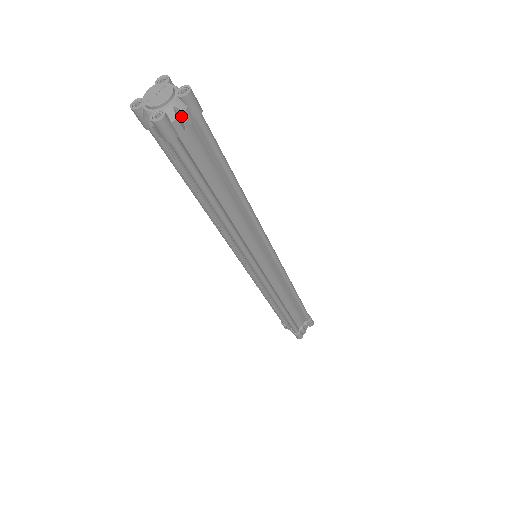
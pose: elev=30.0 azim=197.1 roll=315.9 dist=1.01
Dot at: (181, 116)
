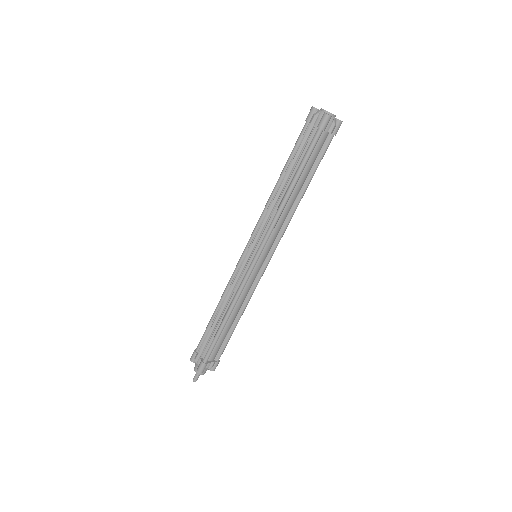
Dot at: (331, 126)
